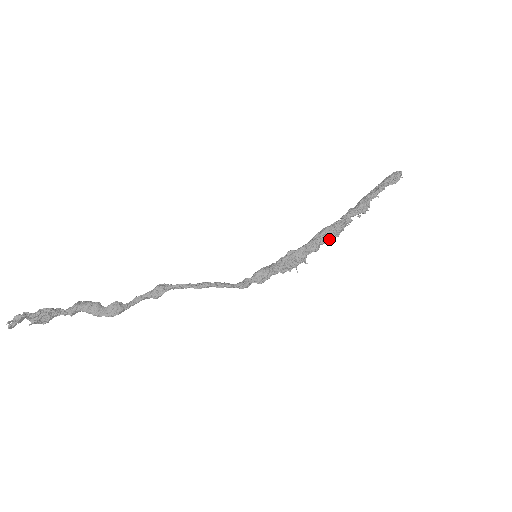
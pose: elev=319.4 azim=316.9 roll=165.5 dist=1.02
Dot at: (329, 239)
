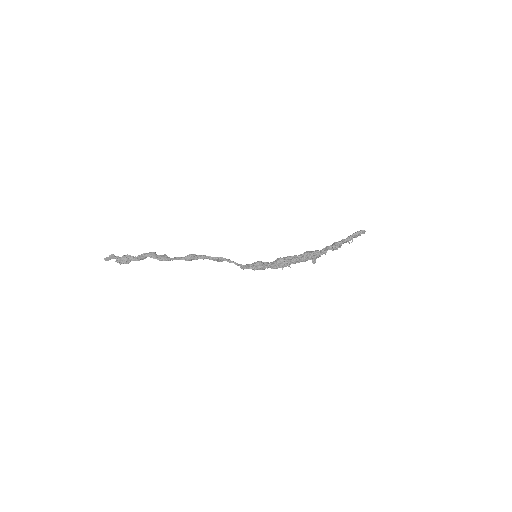
Dot at: (308, 258)
